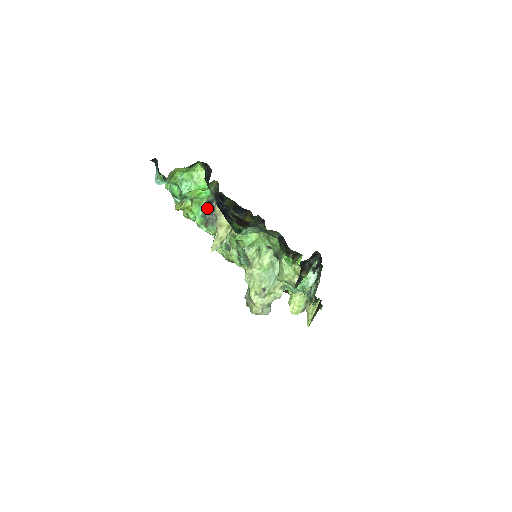
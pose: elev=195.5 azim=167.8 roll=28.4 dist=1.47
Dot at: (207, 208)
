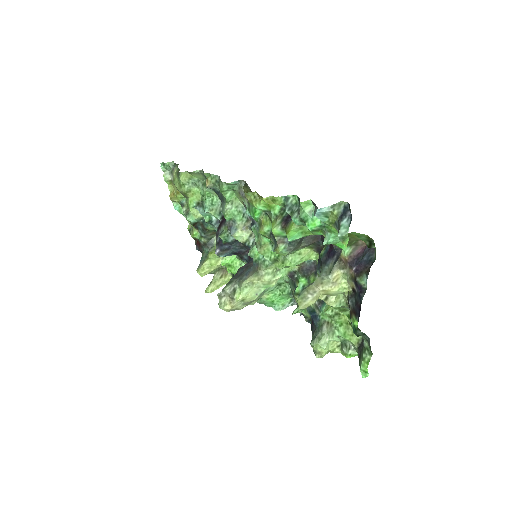
Dot at: (302, 237)
